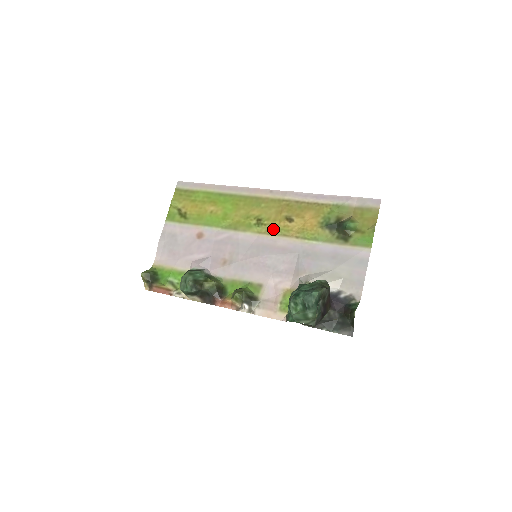
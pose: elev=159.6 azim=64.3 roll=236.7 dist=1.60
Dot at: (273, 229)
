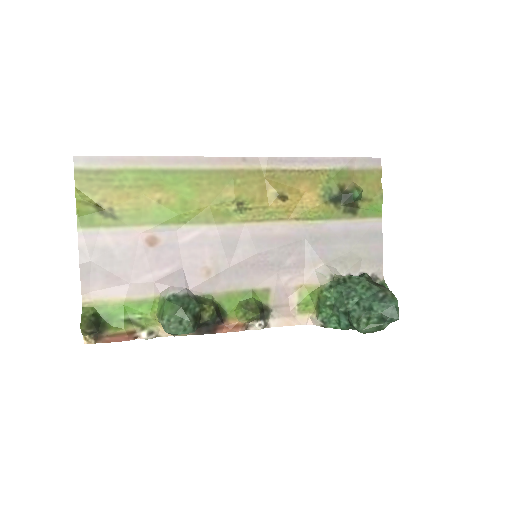
Dot at: (263, 213)
